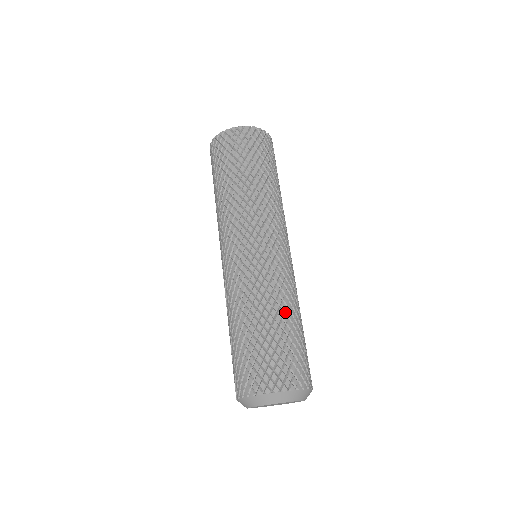
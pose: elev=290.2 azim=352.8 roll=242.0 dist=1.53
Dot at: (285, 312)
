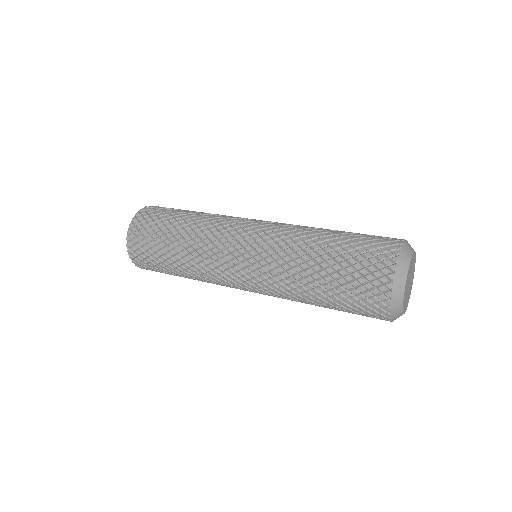
Dot at: occluded
